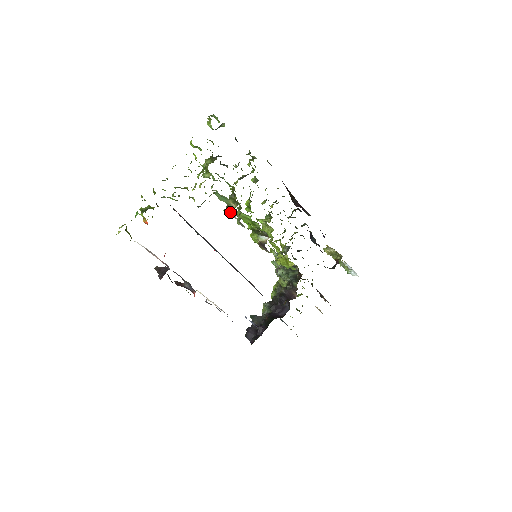
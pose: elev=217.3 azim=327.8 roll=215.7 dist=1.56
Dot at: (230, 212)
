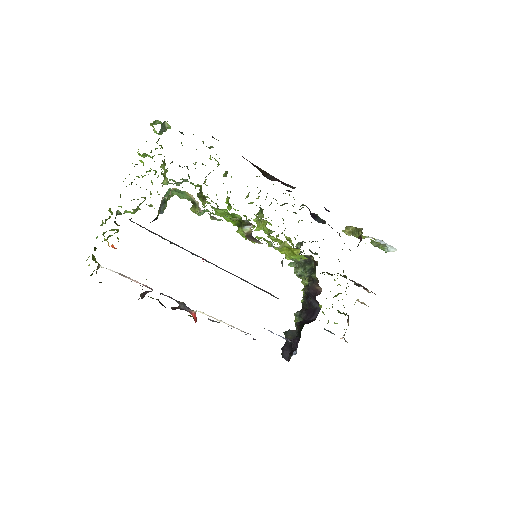
Dot at: (195, 207)
